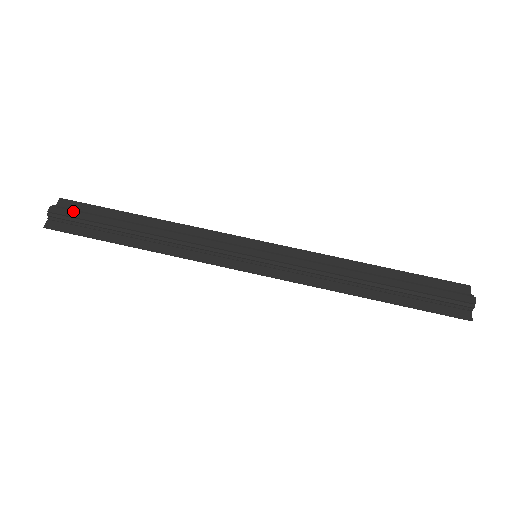
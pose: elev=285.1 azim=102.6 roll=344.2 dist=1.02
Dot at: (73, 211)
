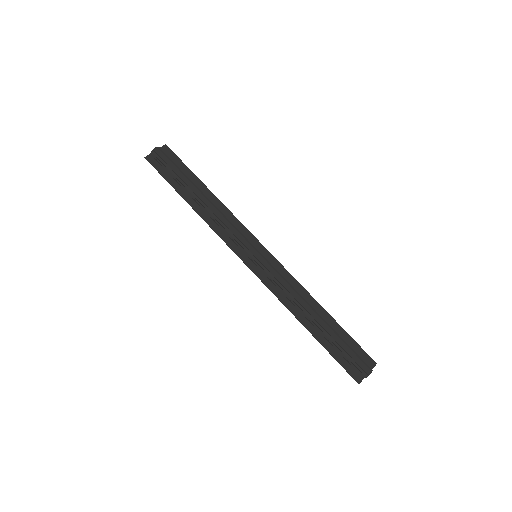
Dot at: (167, 158)
